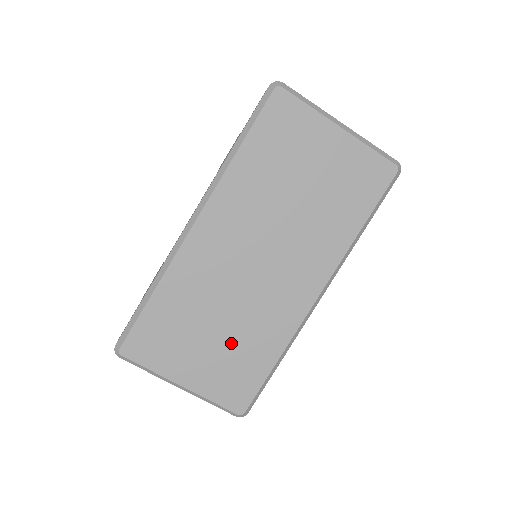
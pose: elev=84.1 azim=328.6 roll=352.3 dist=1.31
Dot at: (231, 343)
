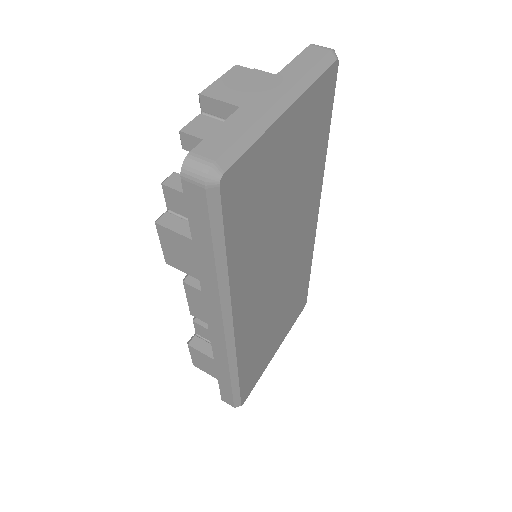
Dot at: (288, 306)
